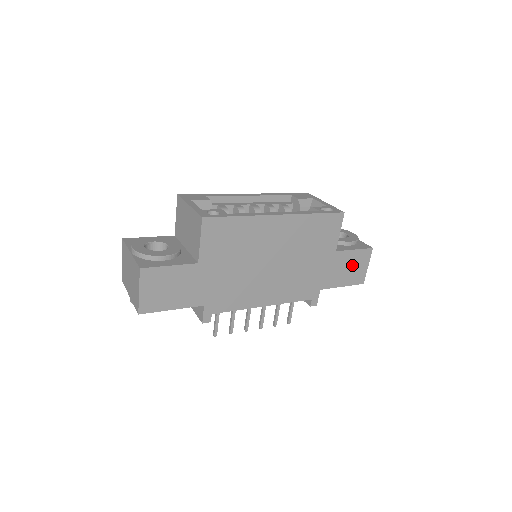
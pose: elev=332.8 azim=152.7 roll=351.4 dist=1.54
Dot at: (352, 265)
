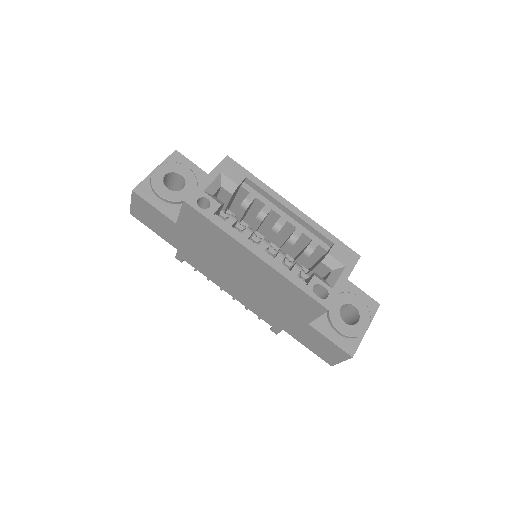
Dot at: (323, 346)
